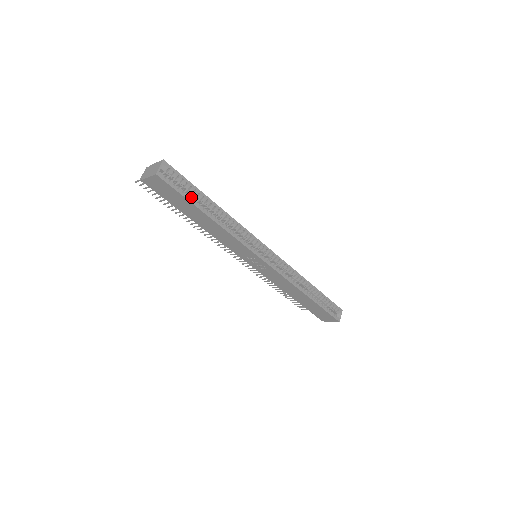
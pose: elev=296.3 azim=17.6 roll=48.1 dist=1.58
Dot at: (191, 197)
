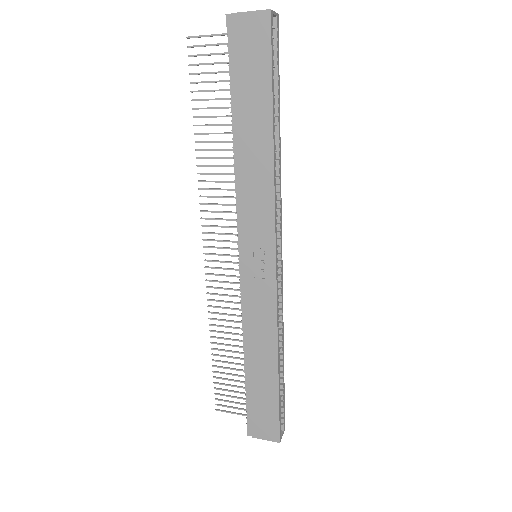
Dot at: occluded
